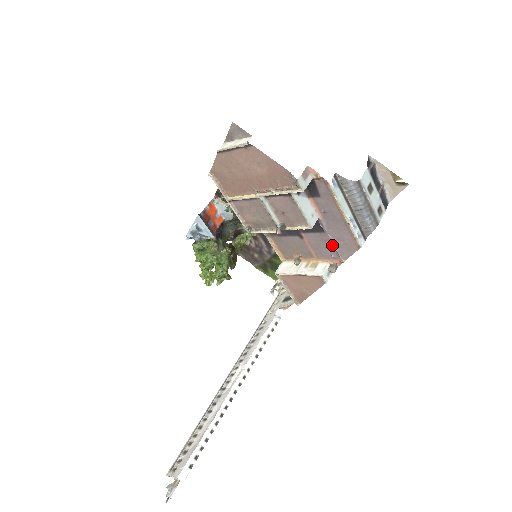
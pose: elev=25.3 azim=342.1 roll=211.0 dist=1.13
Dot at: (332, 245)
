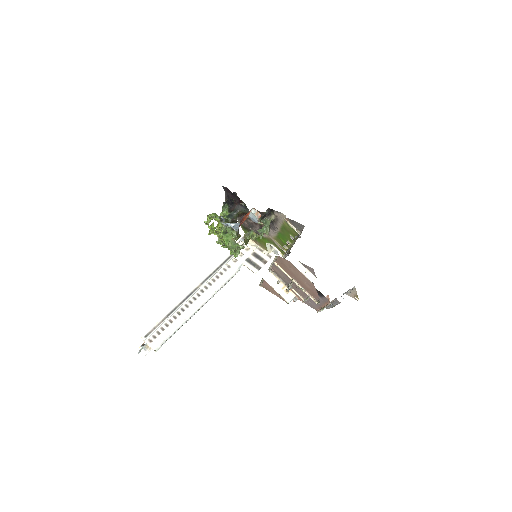
Dot at: occluded
